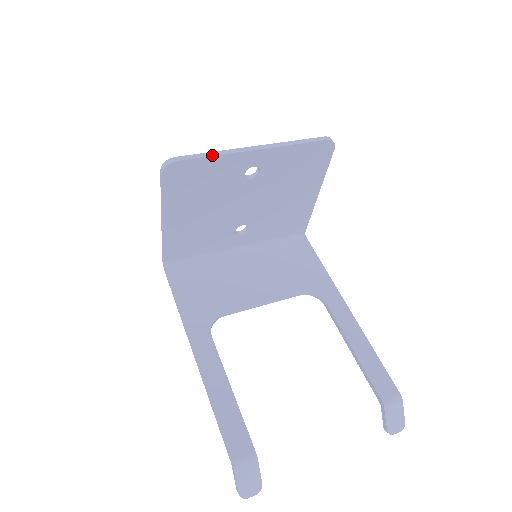
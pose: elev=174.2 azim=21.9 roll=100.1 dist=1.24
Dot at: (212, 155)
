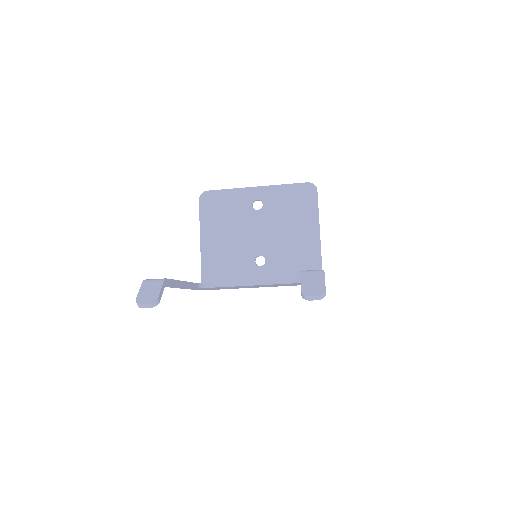
Dot at: (228, 189)
